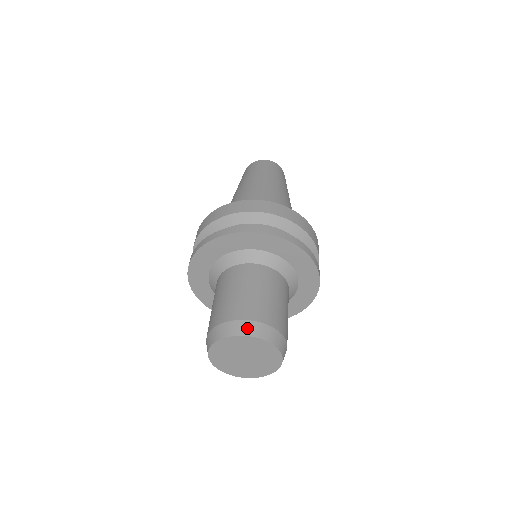
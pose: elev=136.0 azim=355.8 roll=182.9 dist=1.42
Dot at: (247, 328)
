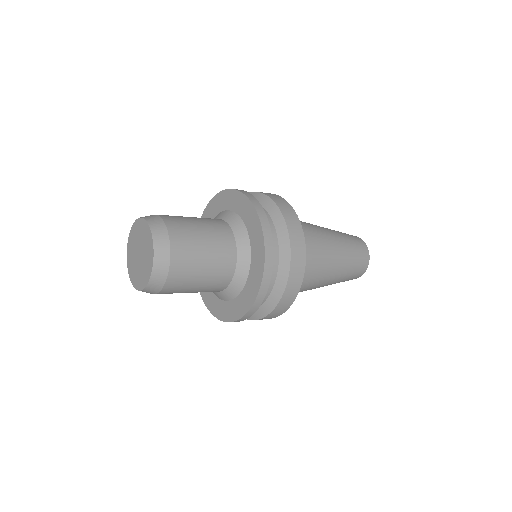
Dot at: occluded
